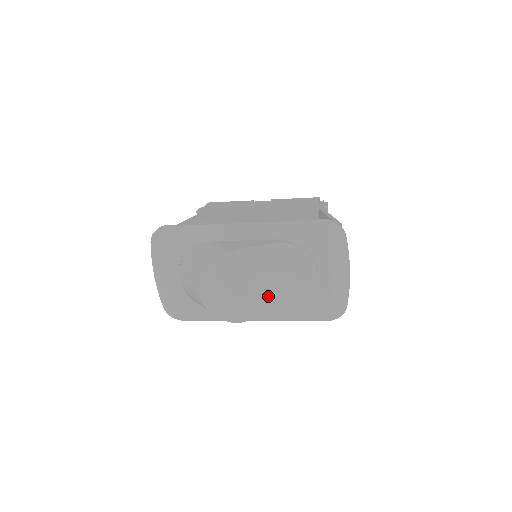
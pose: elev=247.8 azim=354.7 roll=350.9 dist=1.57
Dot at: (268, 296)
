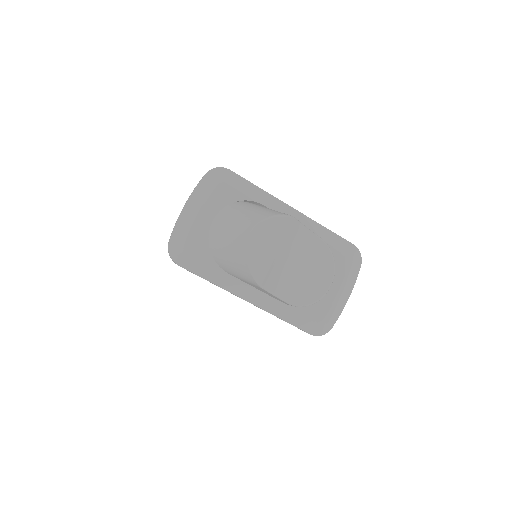
Dot at: (290, 277)
